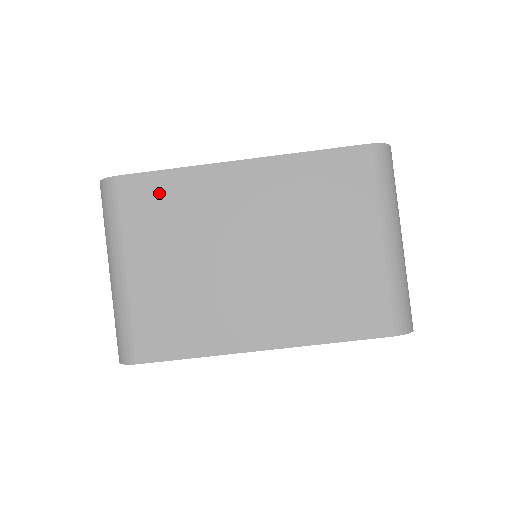
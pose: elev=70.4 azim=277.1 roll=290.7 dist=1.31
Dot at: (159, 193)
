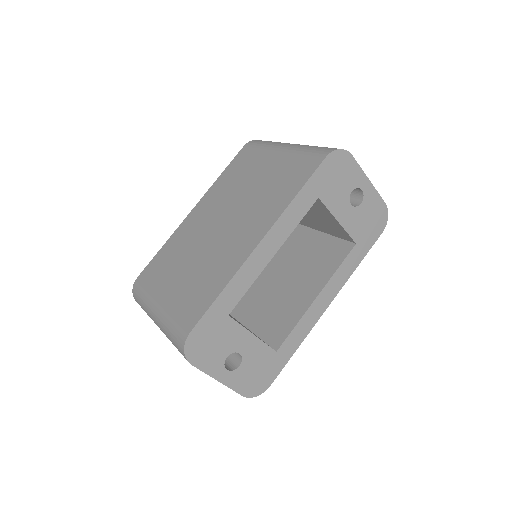
Dot at: (160, 261)
